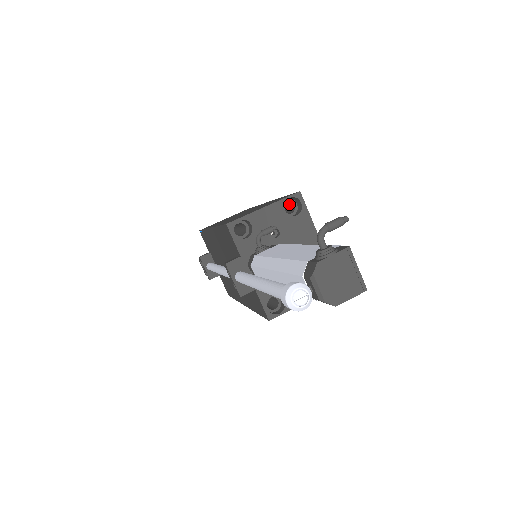
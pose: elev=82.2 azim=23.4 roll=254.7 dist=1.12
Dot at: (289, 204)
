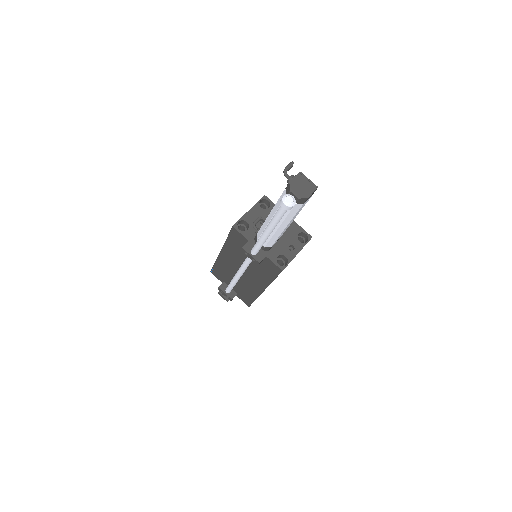
Dot at: occluded
